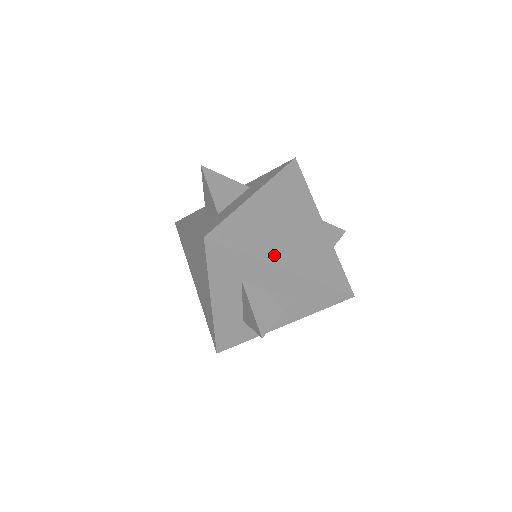
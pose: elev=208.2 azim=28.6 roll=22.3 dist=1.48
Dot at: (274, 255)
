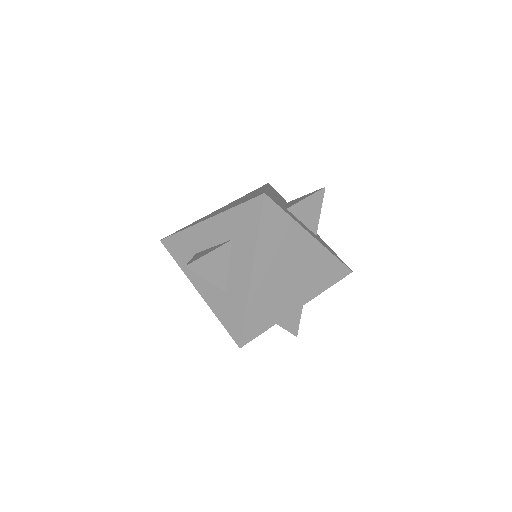
Dot at: (289, 307)
